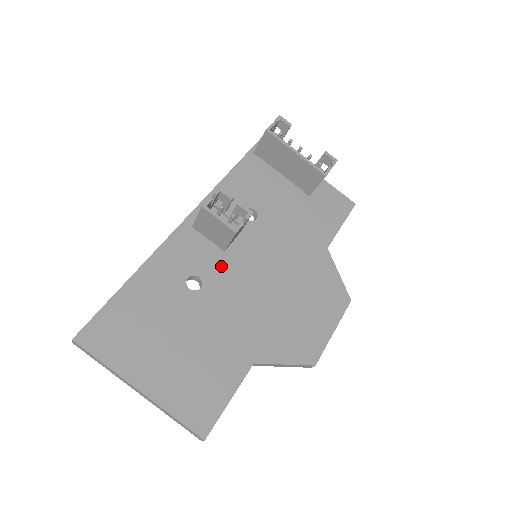
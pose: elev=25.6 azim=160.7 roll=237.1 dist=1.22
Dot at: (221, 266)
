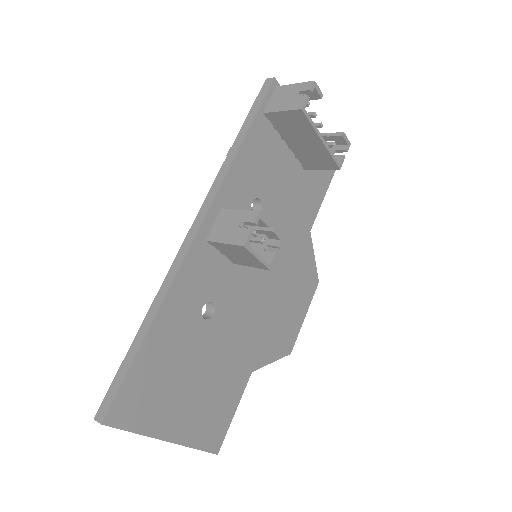
Dot at: (230, 282)
